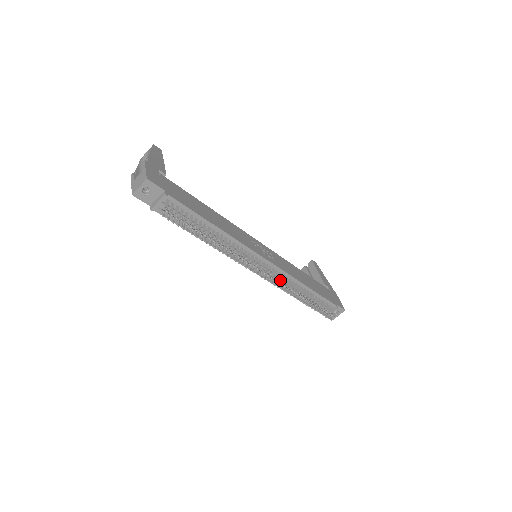
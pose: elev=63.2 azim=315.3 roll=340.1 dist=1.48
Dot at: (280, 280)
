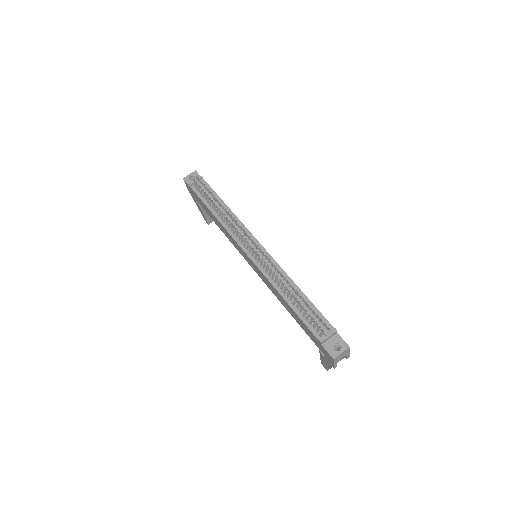
Dot at: (268, 260)
